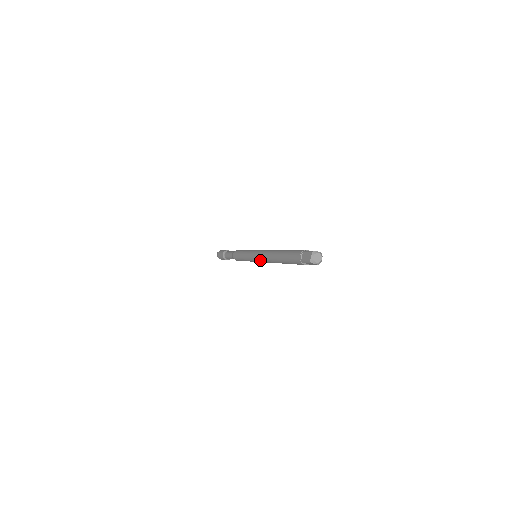
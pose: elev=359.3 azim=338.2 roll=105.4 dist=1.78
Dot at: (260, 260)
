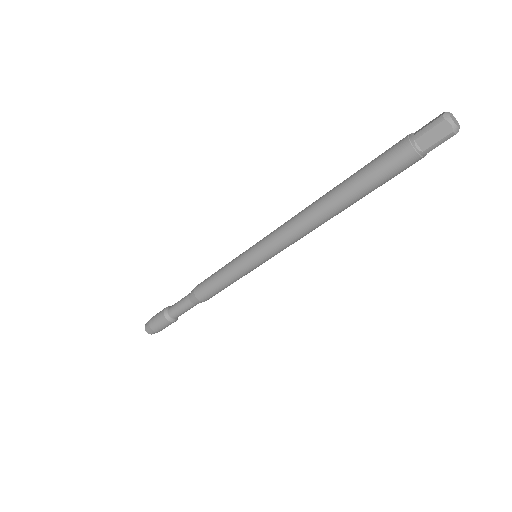
Dot at: (275, 236)
